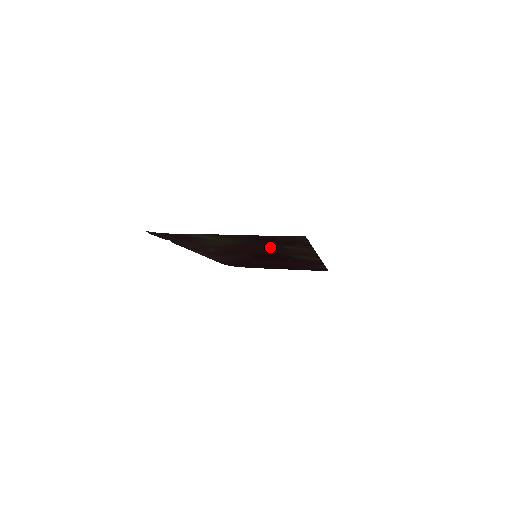
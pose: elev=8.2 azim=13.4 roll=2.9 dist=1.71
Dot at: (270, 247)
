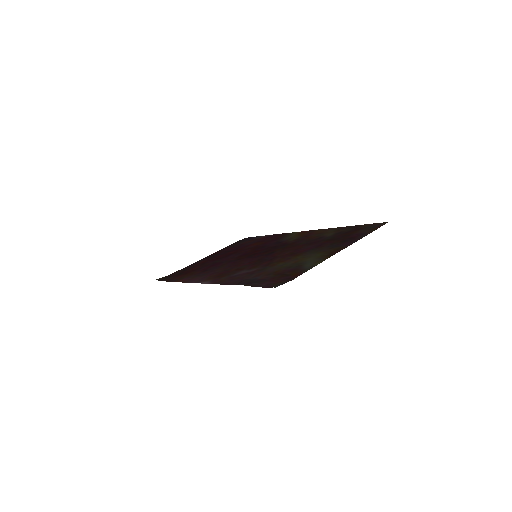
Dot at: (314, 242)
